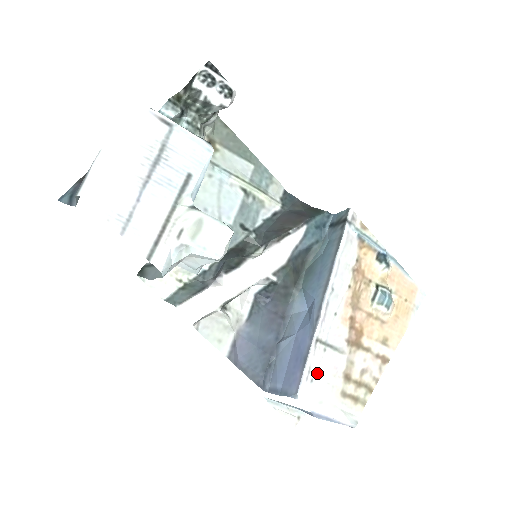
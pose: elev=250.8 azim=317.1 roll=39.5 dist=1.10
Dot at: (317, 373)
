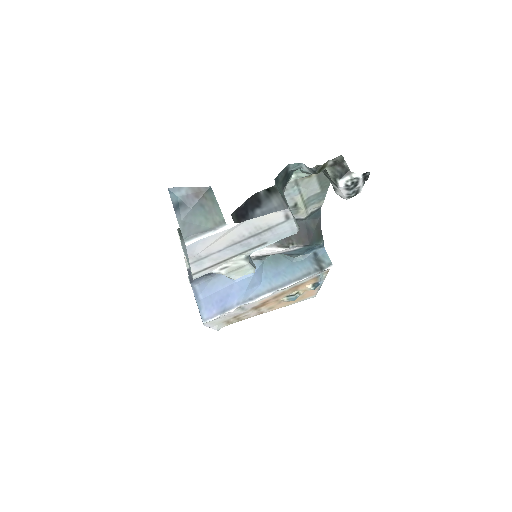
Dot at: (224, 316)
